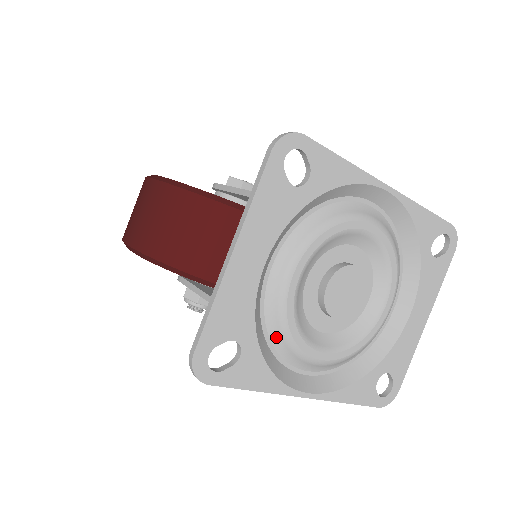
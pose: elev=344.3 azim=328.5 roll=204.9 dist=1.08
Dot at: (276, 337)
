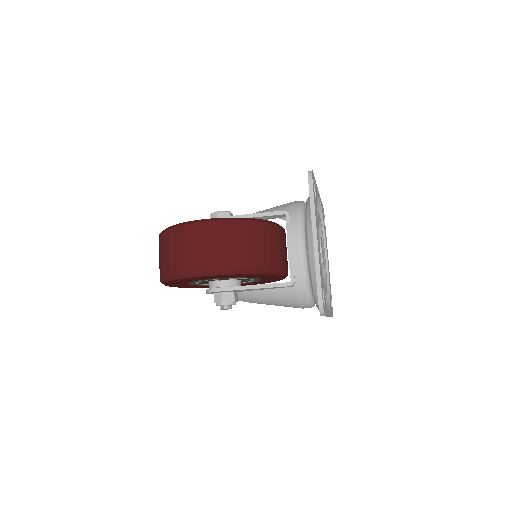
Dot at: occluded
